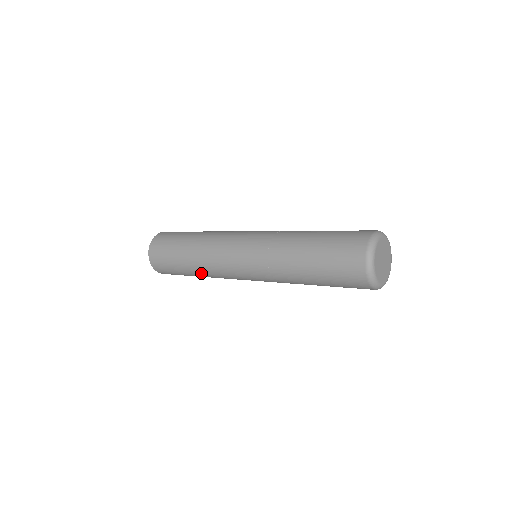
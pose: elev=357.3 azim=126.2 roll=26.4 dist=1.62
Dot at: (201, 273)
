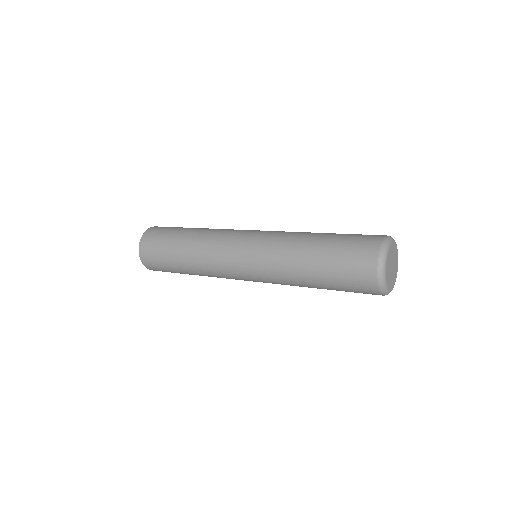
Dot at: occluded
